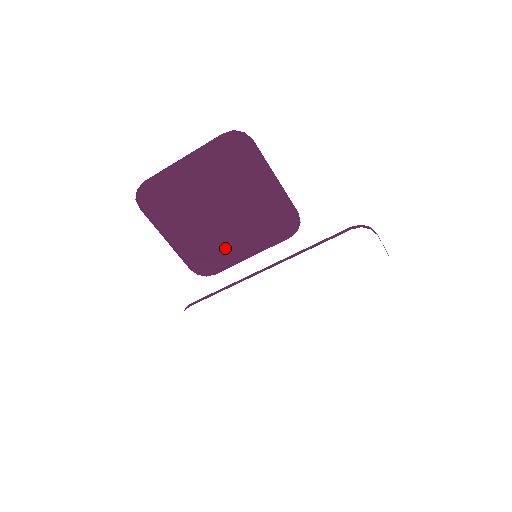
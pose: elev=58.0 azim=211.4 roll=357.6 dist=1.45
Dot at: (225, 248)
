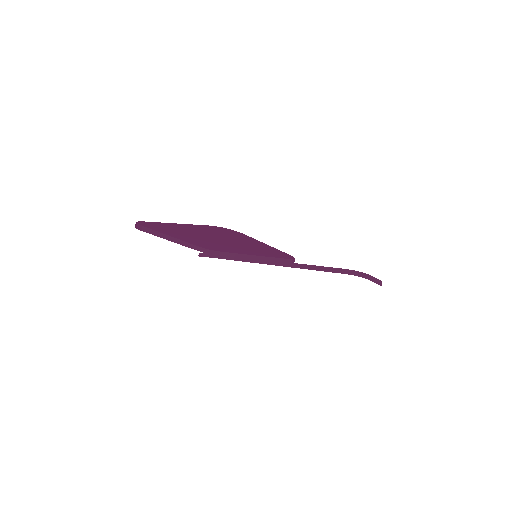
Dot at: (227, 249)
